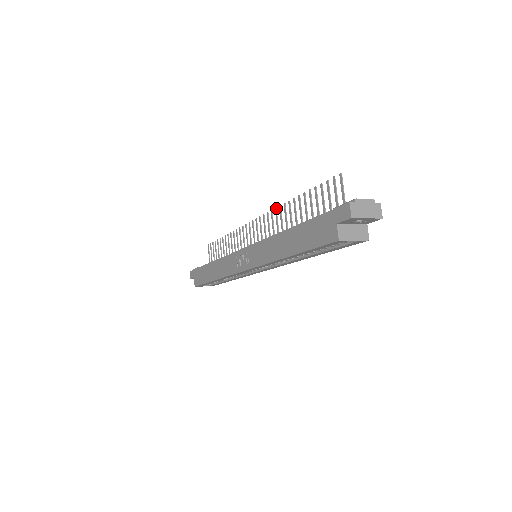
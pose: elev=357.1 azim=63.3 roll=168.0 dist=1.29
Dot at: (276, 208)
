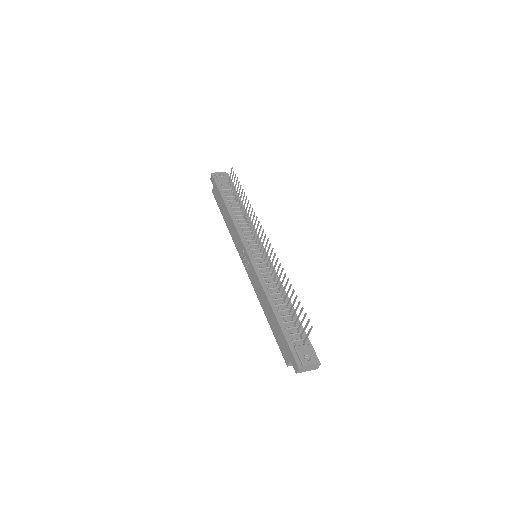
Dot at: occluded
